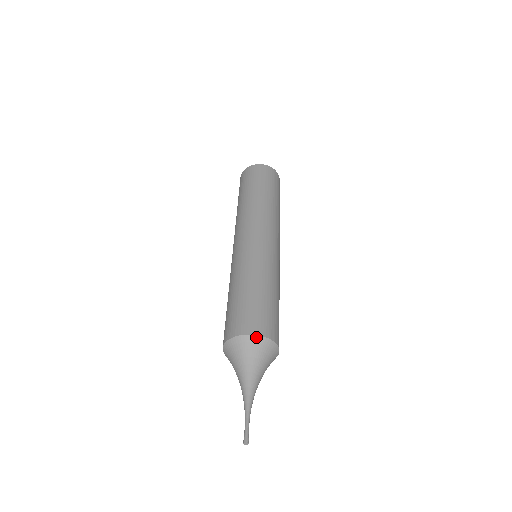
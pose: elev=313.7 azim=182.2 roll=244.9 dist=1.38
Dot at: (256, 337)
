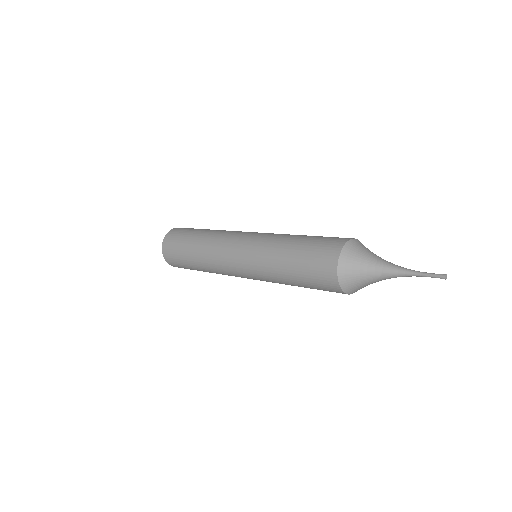
Dot at: (361, 243)
